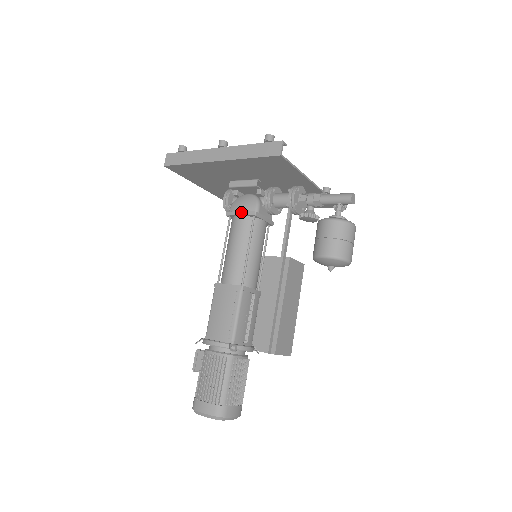
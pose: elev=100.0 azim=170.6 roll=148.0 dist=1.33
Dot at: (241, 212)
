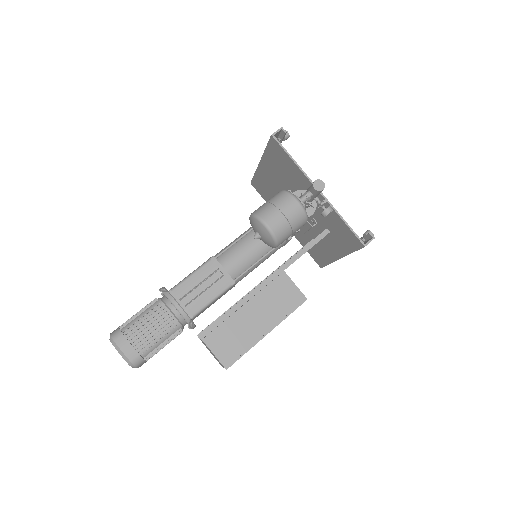
Dot at: occluded
